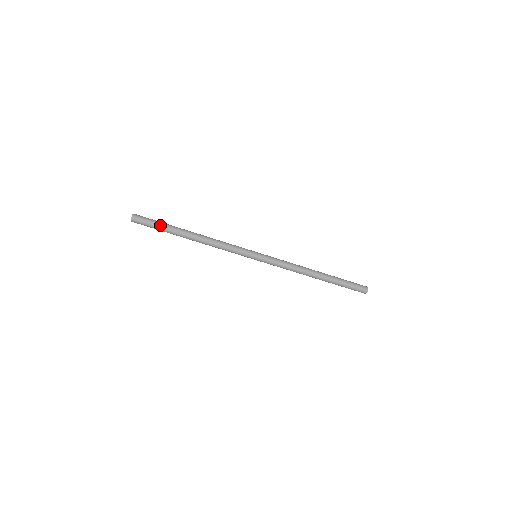
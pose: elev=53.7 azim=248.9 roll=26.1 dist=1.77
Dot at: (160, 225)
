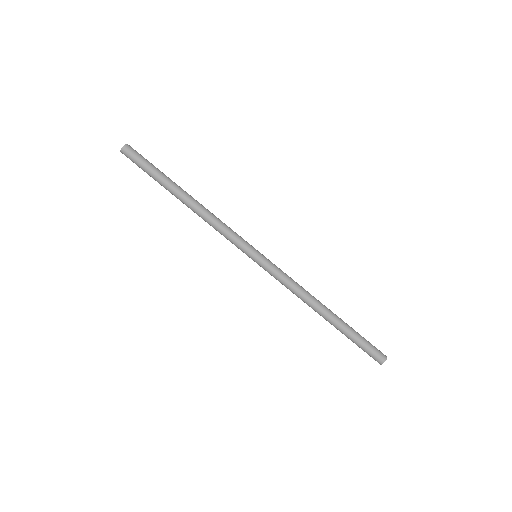
Dot at: (151, 171)
